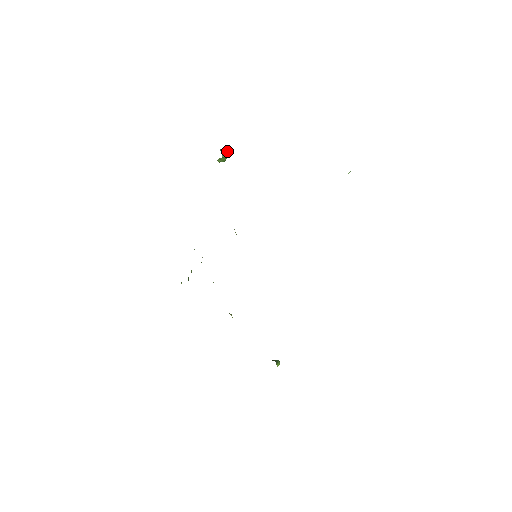
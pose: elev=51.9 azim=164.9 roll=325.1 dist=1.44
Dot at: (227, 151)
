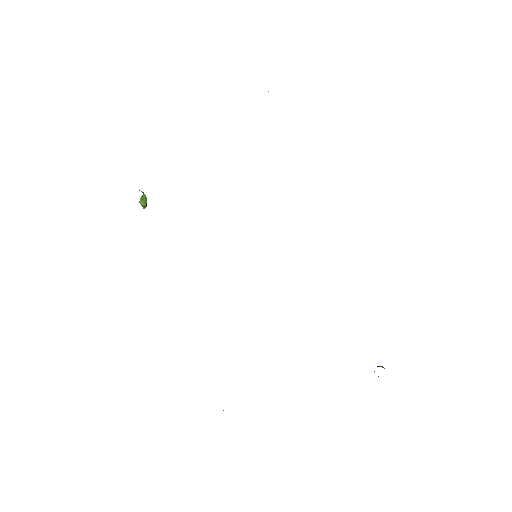
Dot at: occluded
